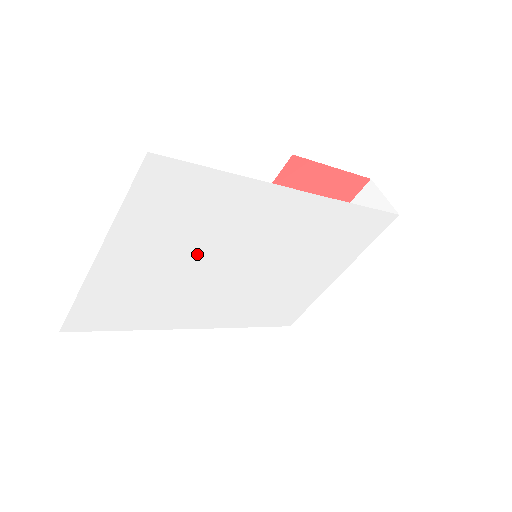
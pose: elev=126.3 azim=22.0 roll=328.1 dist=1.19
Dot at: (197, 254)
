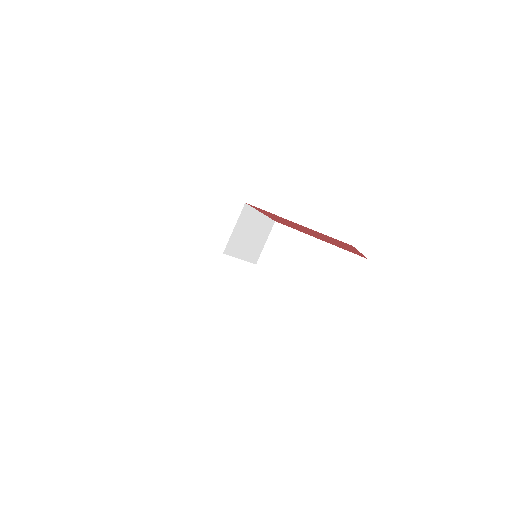
Dot at: occluded
